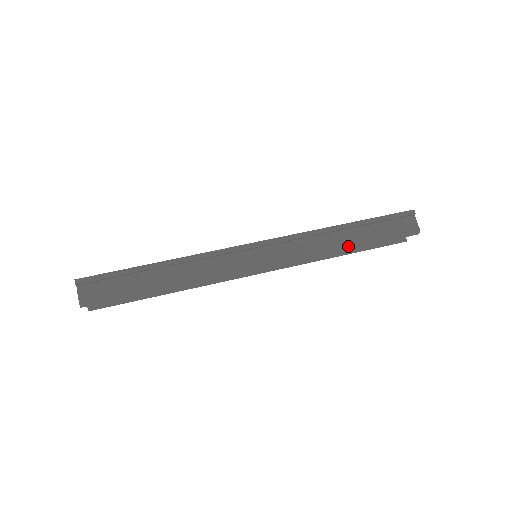
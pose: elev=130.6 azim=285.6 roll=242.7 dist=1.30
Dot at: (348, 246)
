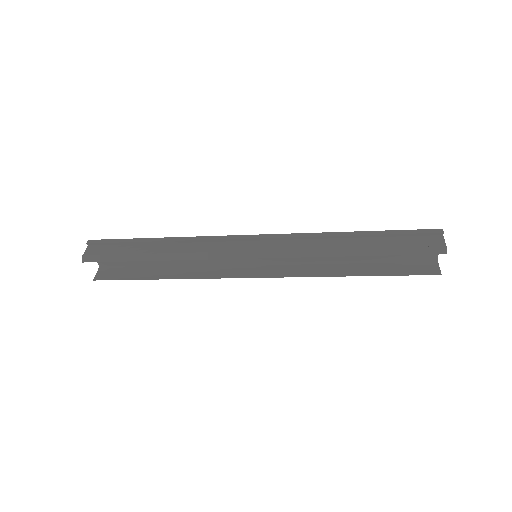
Dot at: (352, 252)
